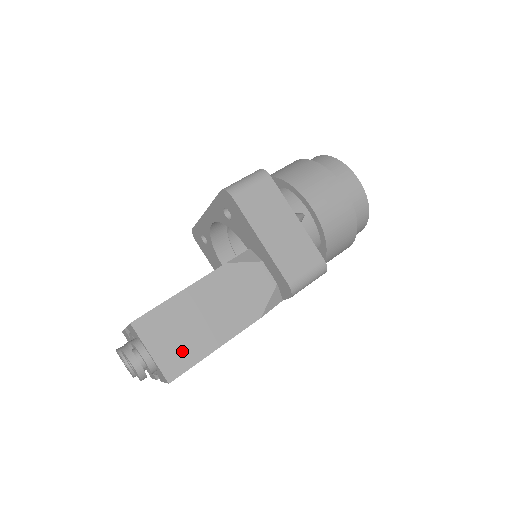
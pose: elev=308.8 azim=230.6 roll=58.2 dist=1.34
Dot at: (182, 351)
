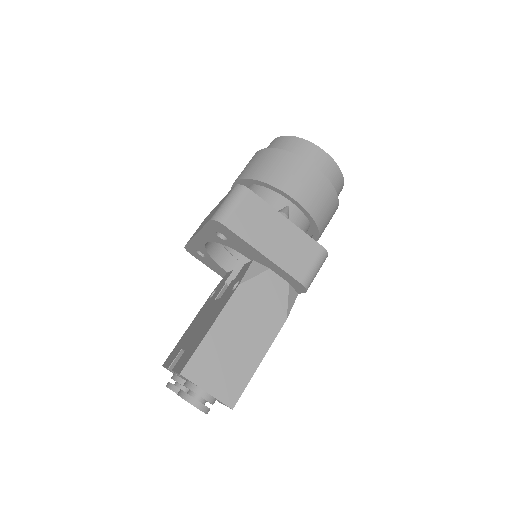
Dot at: (232, 378)
